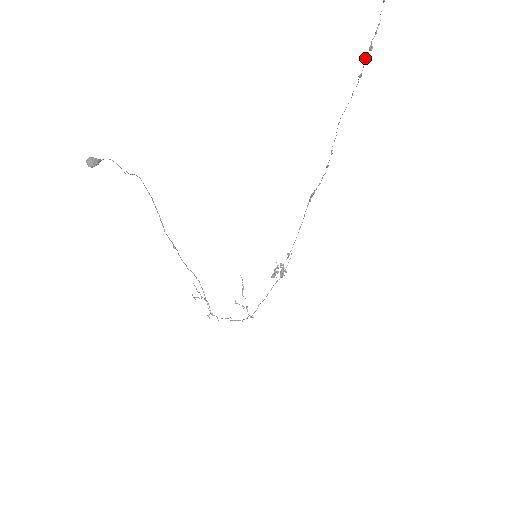
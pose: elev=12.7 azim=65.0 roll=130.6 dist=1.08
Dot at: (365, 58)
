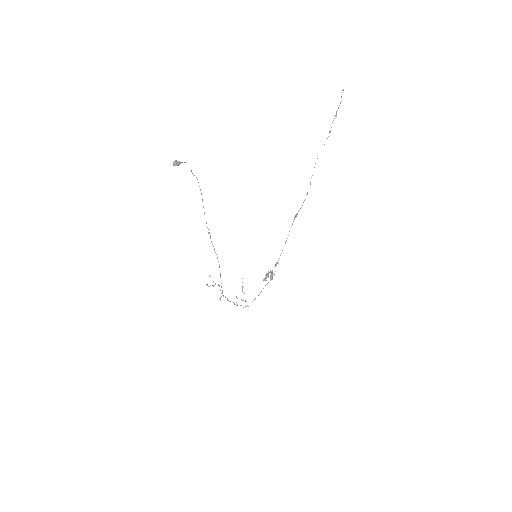
Dot at: occluded
